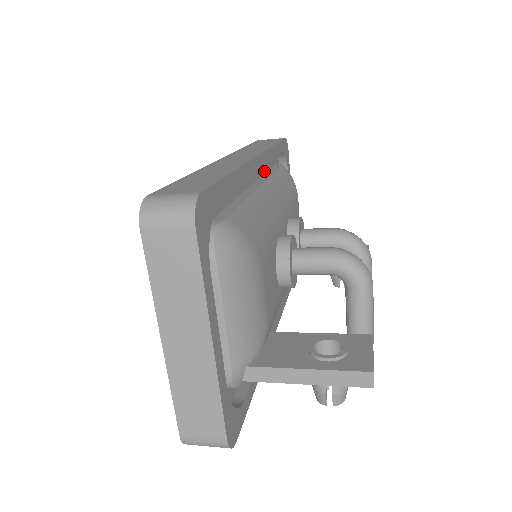
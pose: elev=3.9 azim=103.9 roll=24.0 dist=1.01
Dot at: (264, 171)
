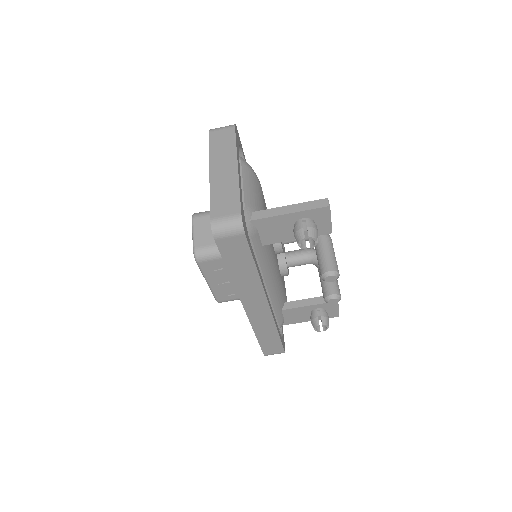
Dot at: occluded
